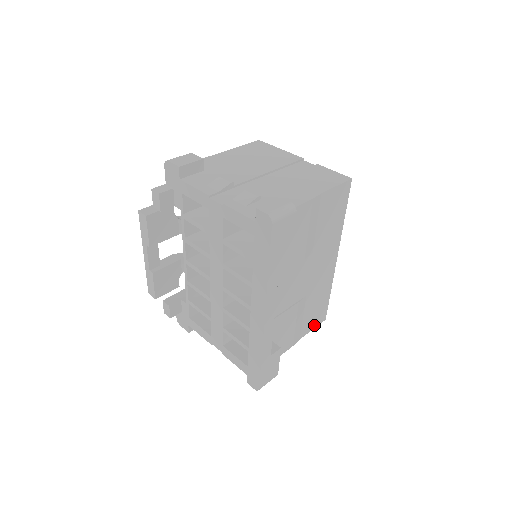
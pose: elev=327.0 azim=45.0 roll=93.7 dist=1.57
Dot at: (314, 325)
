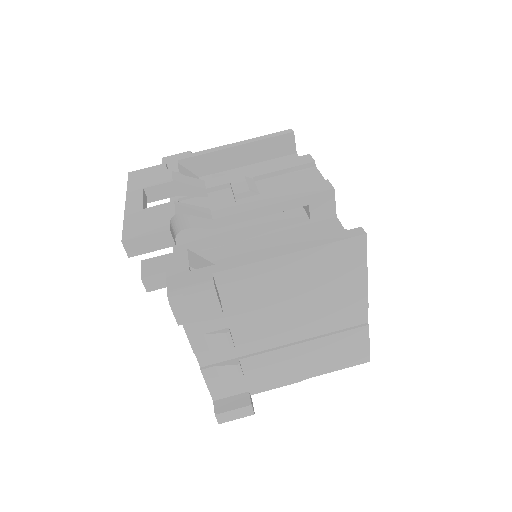
Dot at: occluded
